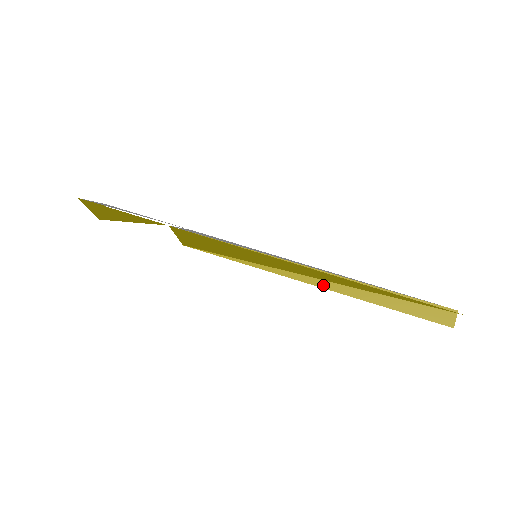
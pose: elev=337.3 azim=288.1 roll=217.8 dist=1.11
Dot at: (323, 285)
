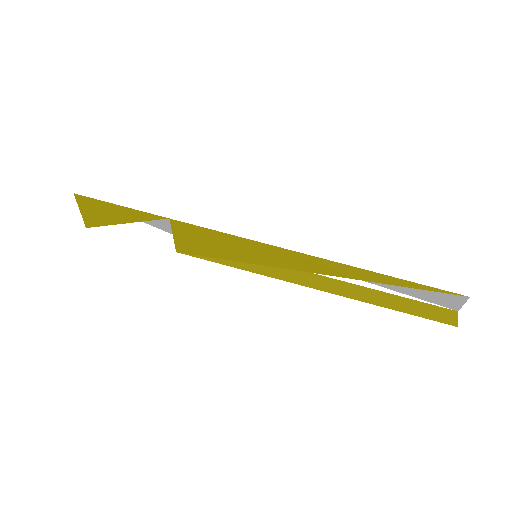
Dot at: (323, 288)
